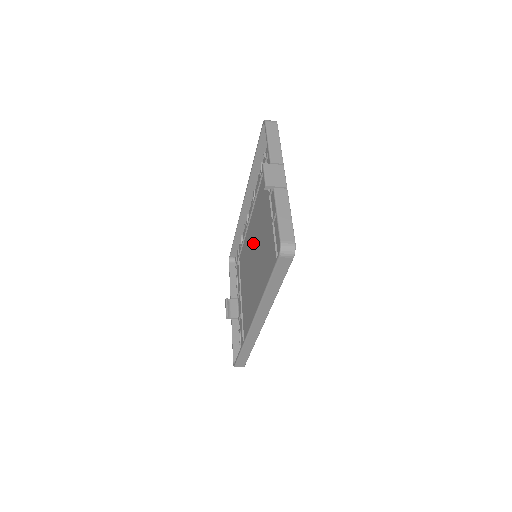
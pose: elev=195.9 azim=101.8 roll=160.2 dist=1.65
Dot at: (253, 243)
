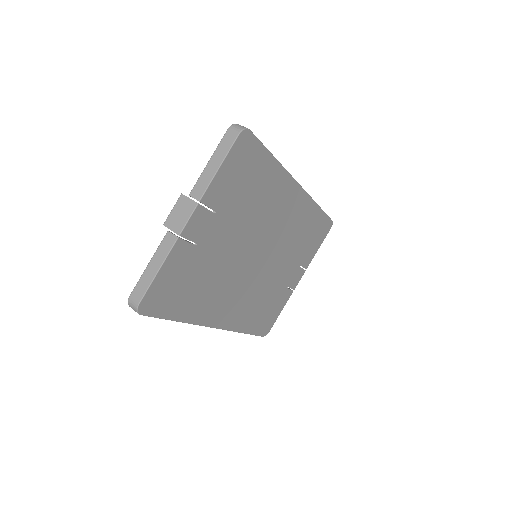
Dot at: (271, 237)
